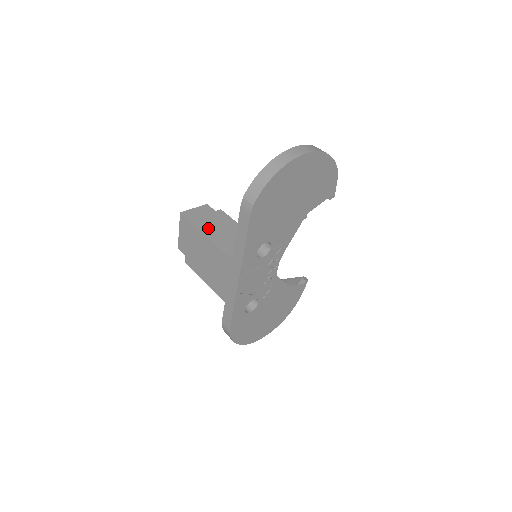
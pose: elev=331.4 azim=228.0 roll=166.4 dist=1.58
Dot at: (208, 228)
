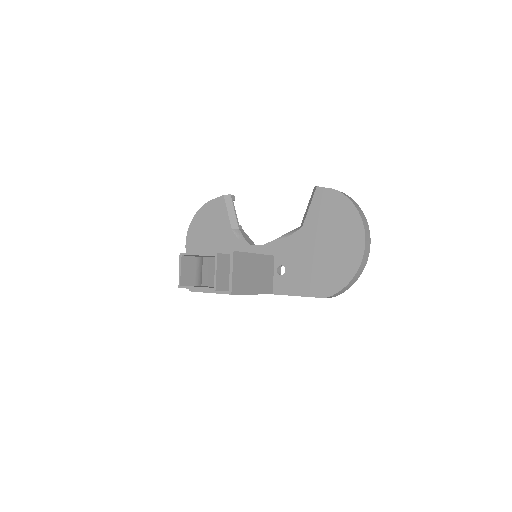
Dot at: (246, 285)
